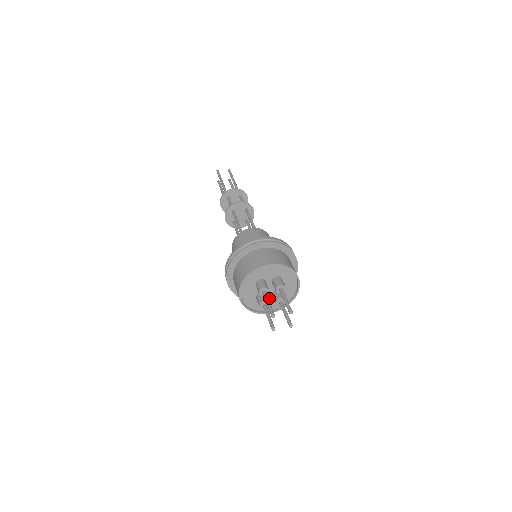
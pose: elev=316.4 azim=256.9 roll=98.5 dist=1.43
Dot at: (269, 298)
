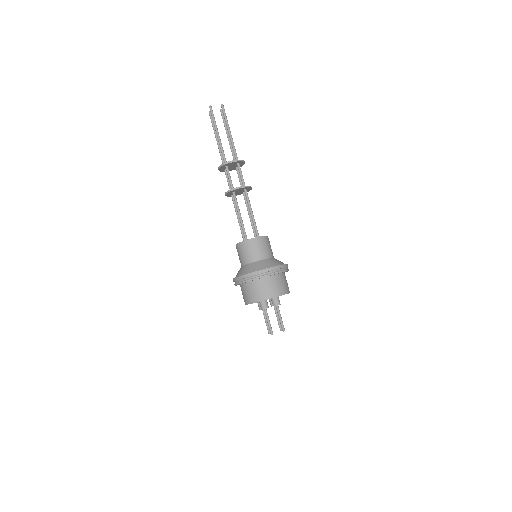
Dot at: occluded
